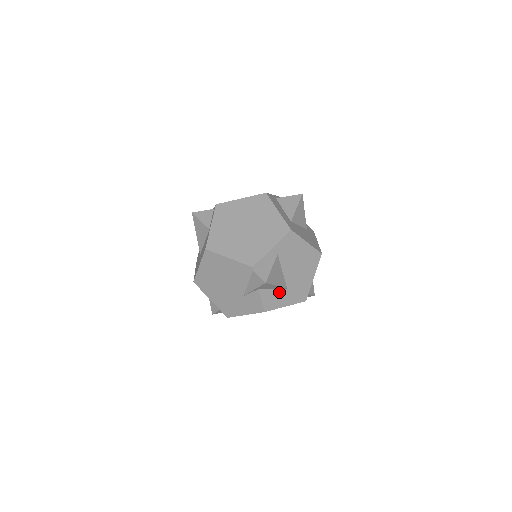
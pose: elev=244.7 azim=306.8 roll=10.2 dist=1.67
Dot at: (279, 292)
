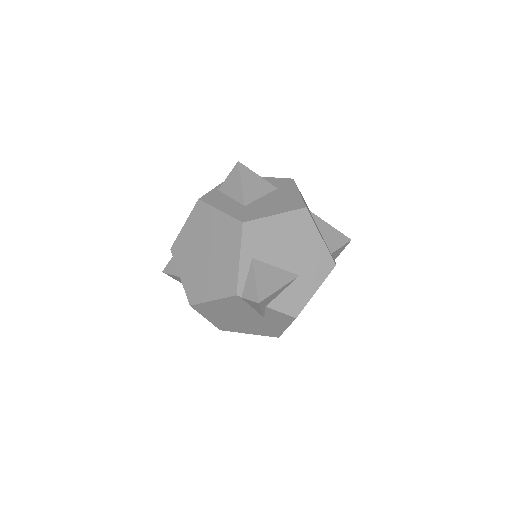
Dot at: (293, 287)
